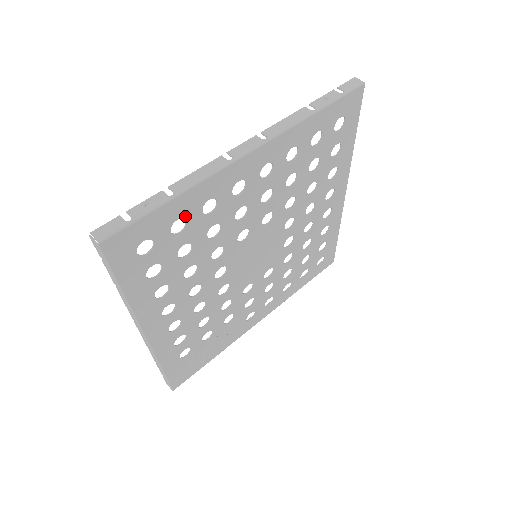
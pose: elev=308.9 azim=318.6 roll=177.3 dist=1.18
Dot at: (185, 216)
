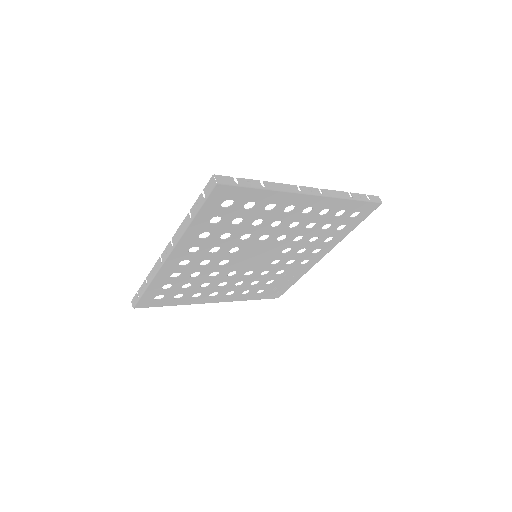
Dot at: (165, 284)
